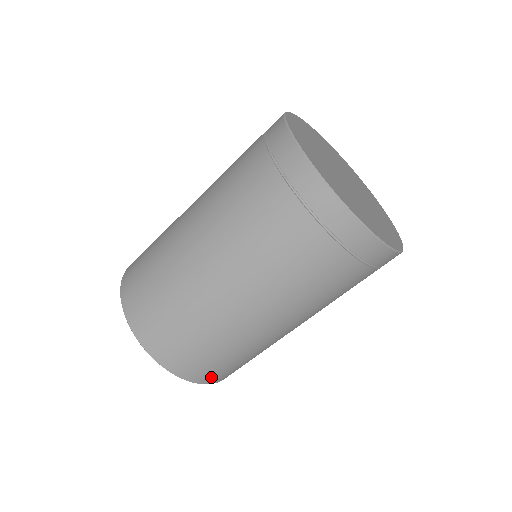
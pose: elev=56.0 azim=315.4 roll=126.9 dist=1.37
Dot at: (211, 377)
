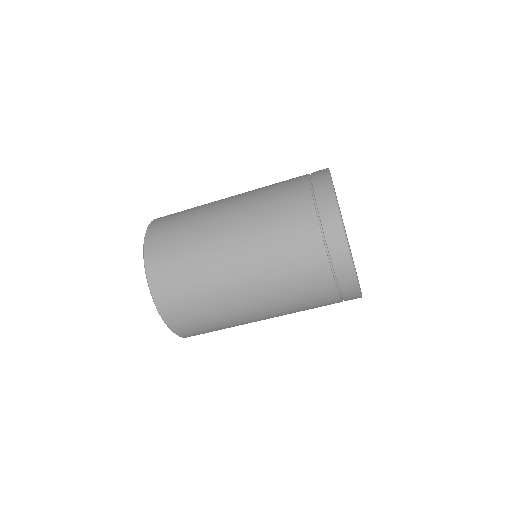
Dot at: (176, 320)
